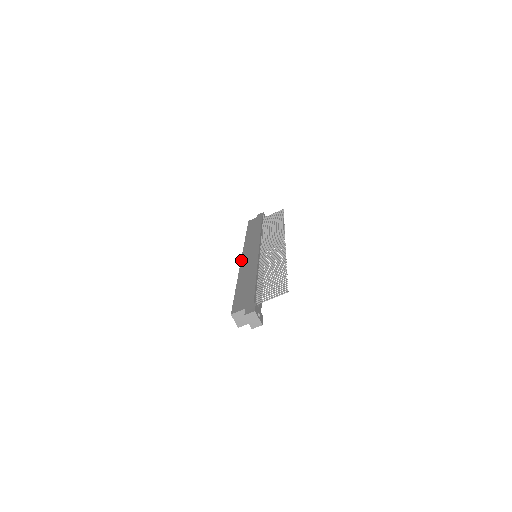
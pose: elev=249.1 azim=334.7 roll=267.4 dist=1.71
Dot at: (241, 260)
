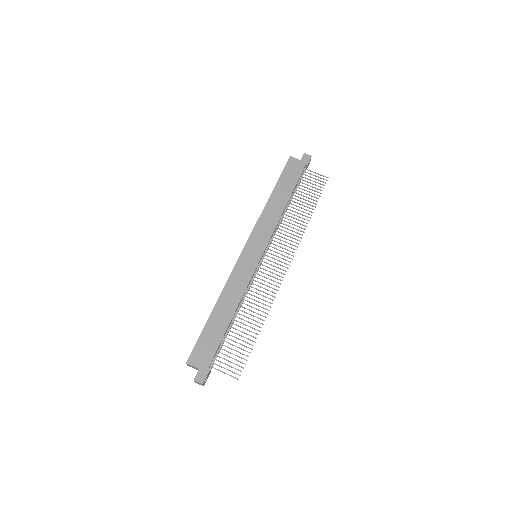
Dot at: (239, 258)
